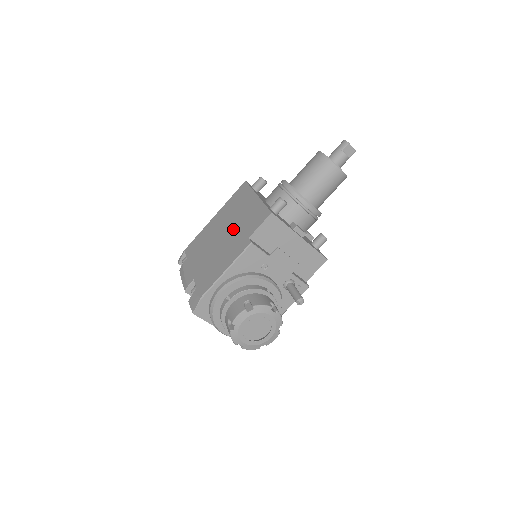
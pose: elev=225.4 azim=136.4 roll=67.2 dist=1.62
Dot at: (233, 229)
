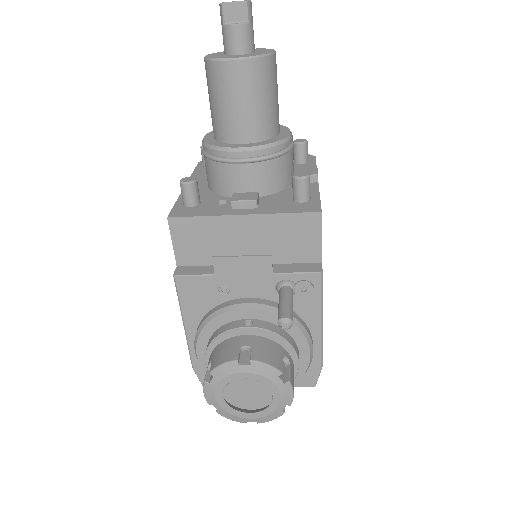
Dot at: occluded
